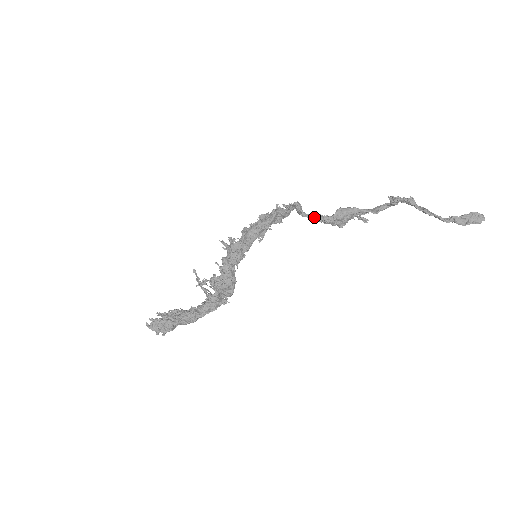
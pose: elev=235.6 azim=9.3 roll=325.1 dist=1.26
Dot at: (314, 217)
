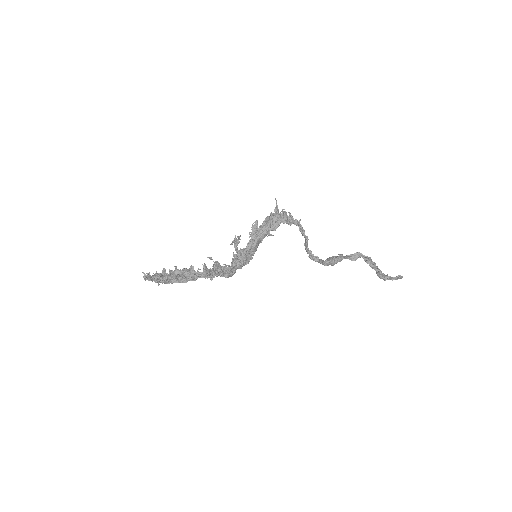
Dot at: occluded
